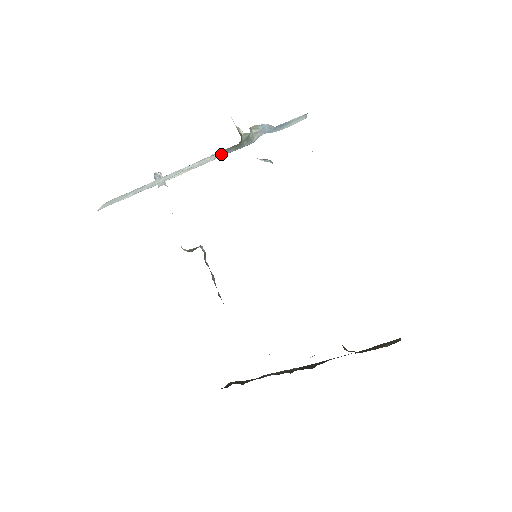
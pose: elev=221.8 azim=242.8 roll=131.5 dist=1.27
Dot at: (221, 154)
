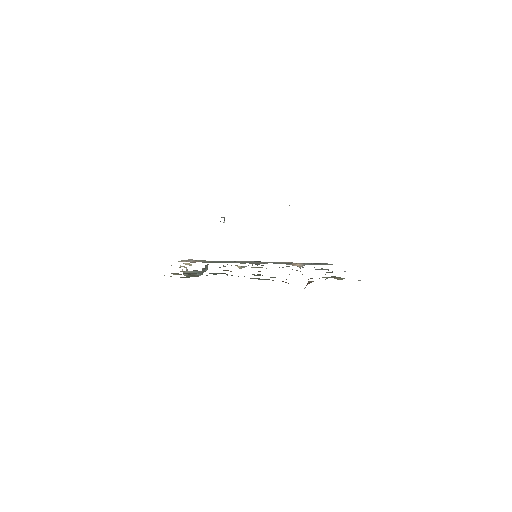
Dot at: occluded
